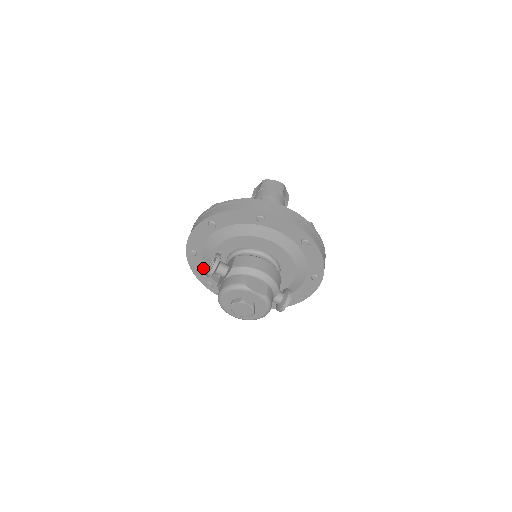
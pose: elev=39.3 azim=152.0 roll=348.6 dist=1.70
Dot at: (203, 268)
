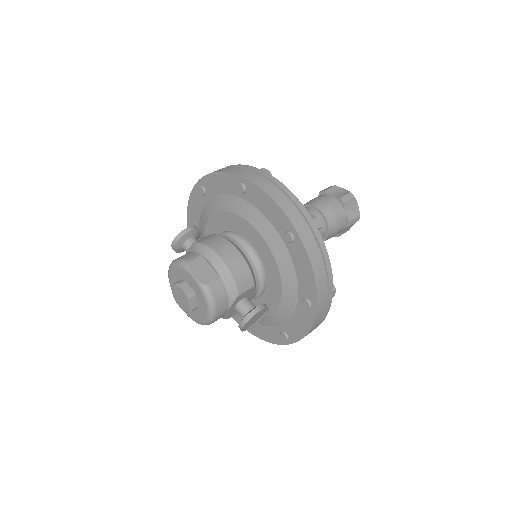
Dot at: occluded
